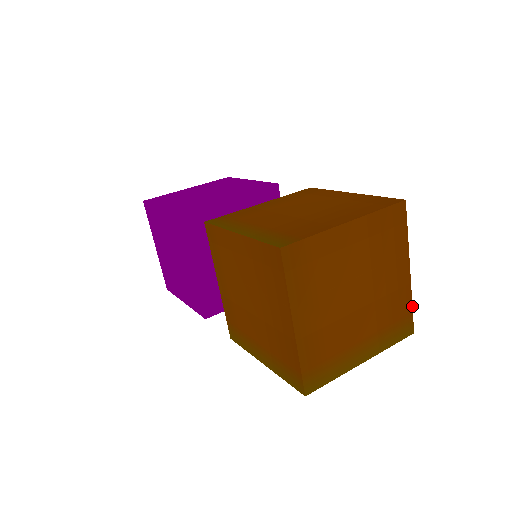
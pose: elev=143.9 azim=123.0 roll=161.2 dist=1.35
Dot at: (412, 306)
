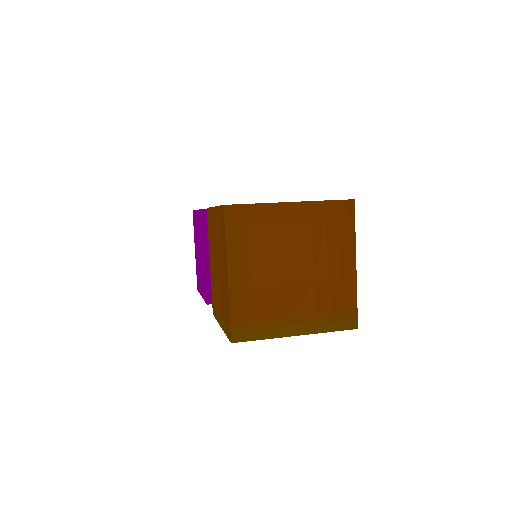
Dot at: occluded
